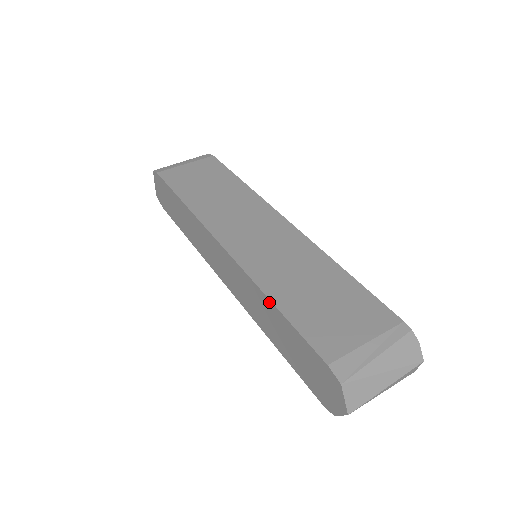
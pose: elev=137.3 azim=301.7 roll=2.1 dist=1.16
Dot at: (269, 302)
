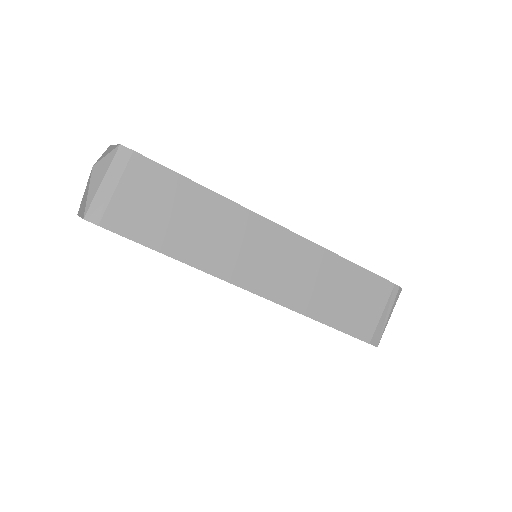
Dot at: (315, 320)
